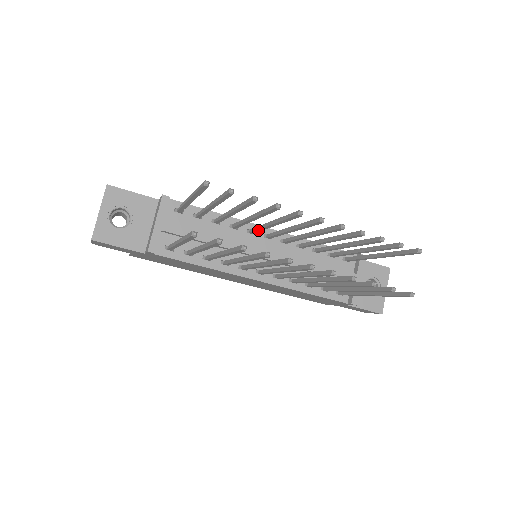
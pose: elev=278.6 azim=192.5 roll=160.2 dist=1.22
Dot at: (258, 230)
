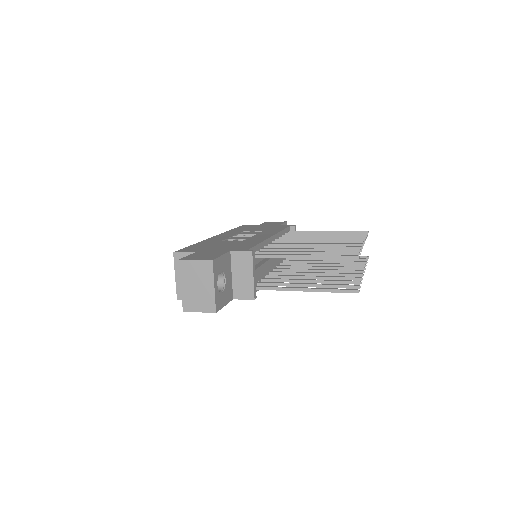
Dot at: occluded
